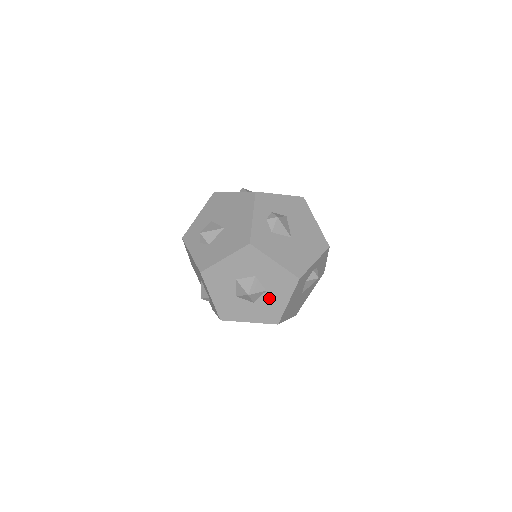
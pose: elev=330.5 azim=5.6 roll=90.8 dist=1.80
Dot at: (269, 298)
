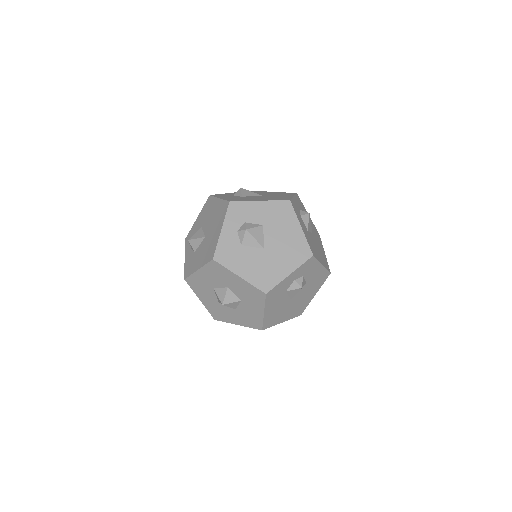
Dot at: (246, 307)
